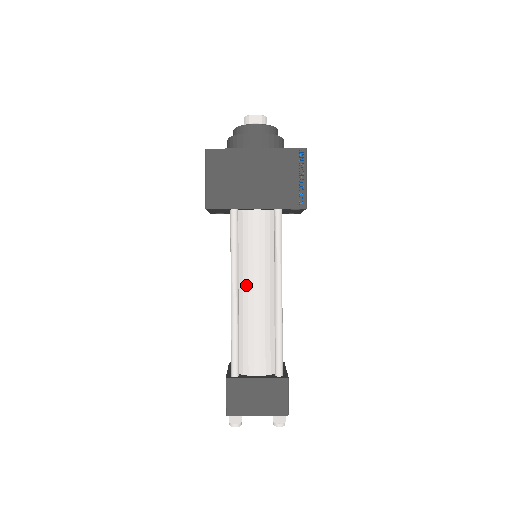
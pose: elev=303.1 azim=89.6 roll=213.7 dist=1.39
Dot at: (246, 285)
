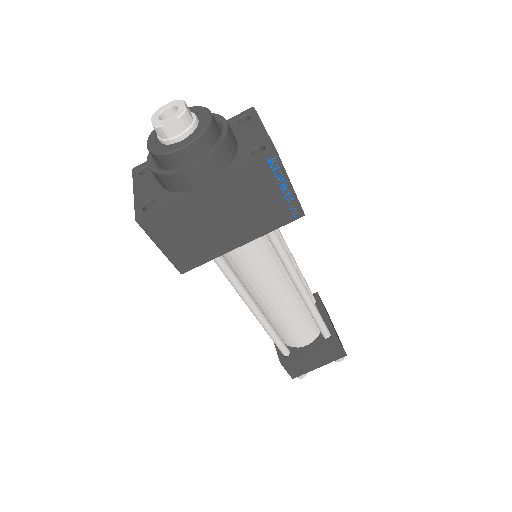
Dot at: (264, 299)
